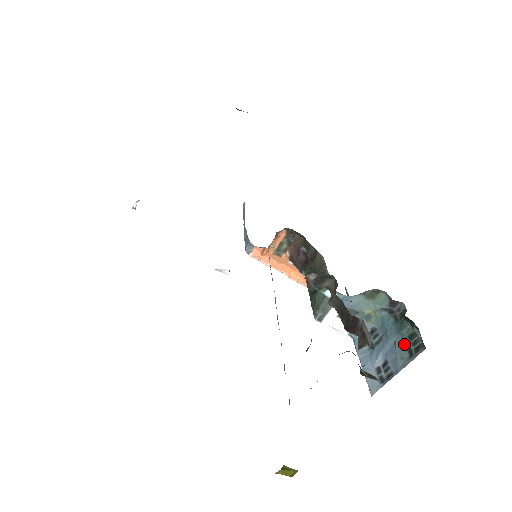
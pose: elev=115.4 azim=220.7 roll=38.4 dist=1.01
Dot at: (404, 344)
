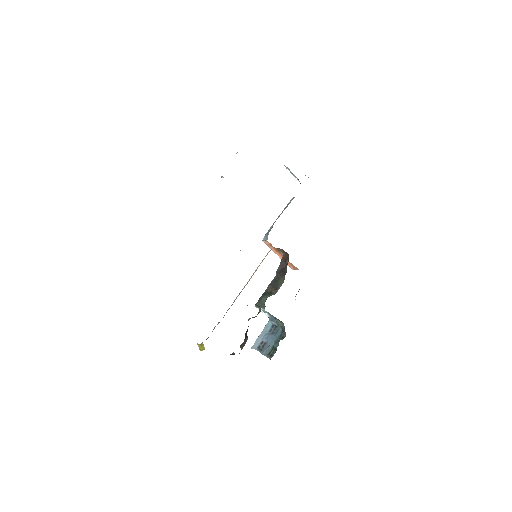
Dot at: (272, 348)
